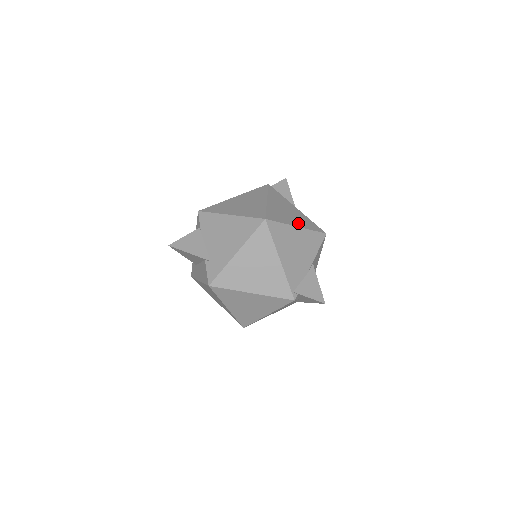
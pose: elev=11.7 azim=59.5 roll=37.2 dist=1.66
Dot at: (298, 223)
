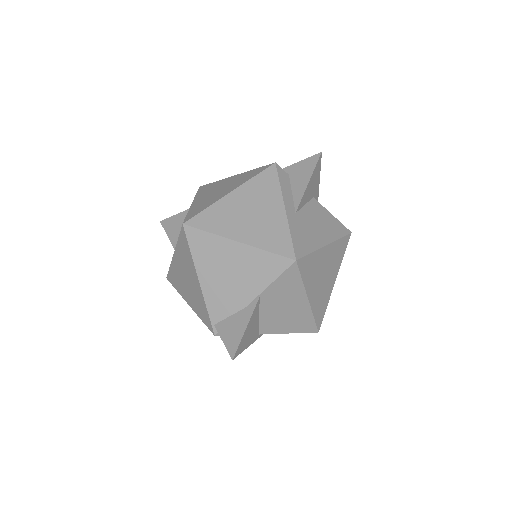
Dot at: (248, 235)
